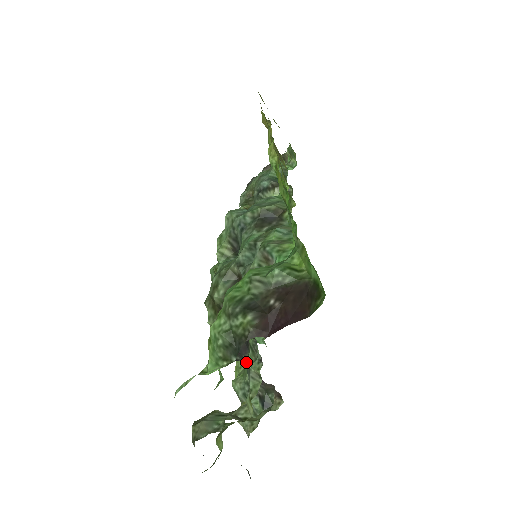
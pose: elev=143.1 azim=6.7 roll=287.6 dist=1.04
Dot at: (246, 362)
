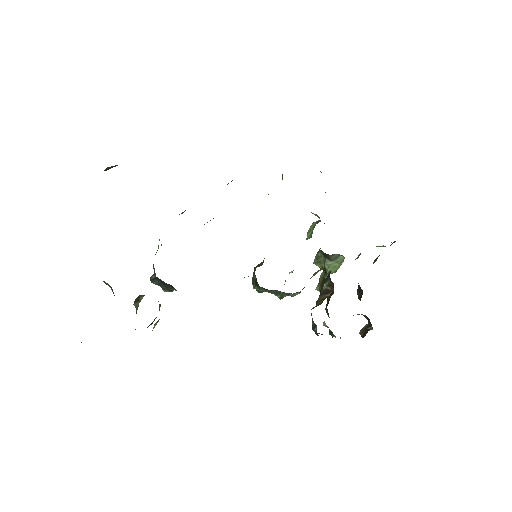
Dot at: occluded
